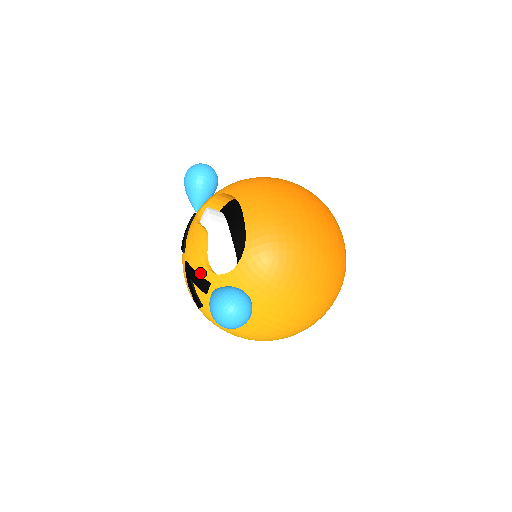
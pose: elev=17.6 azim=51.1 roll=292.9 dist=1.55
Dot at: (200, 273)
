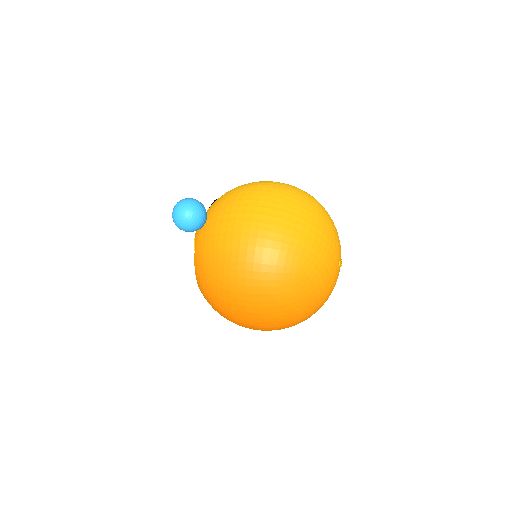
Dot at: occluded
